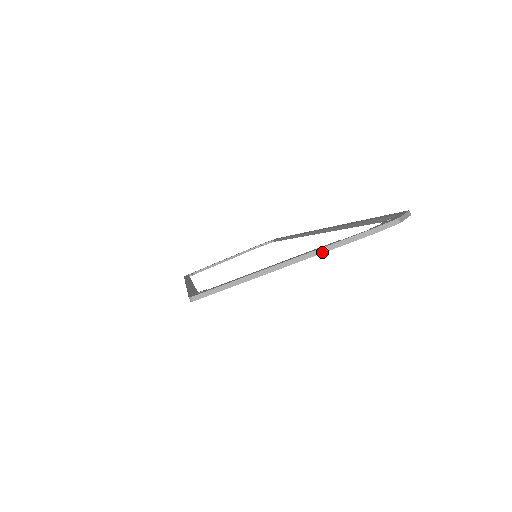
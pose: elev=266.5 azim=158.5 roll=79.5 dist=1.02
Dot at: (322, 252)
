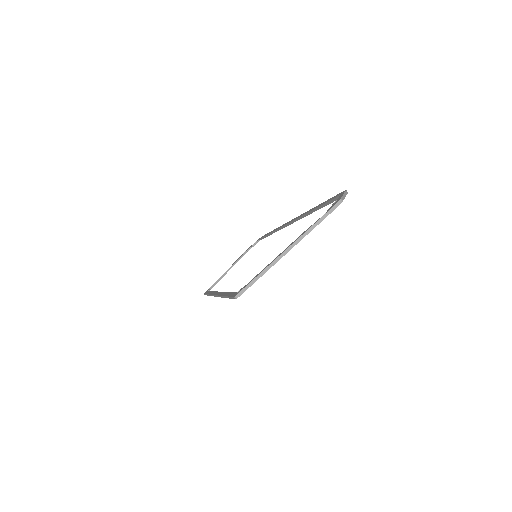
Dot at: occluded
